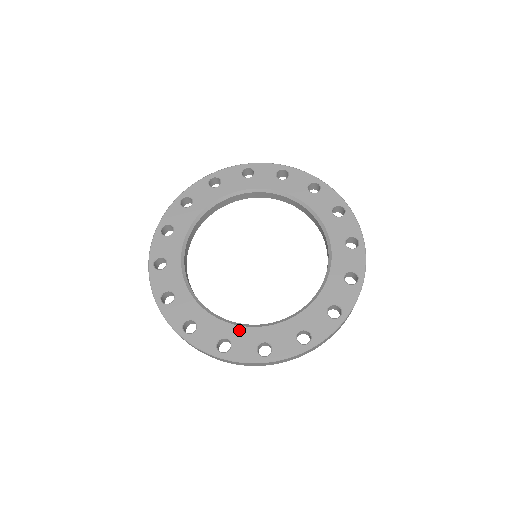
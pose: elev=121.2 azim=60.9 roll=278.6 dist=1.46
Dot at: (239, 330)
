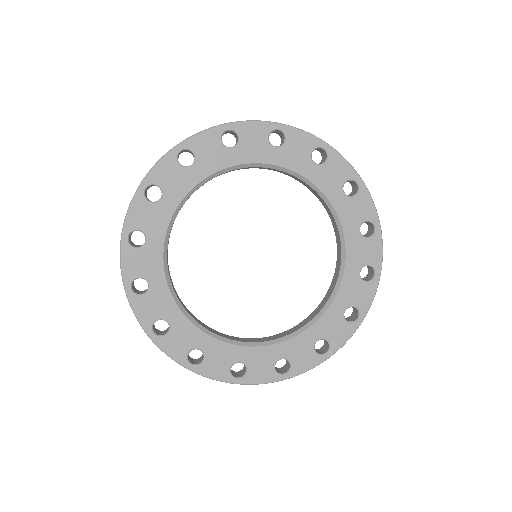
Dot at: (319, 325)
